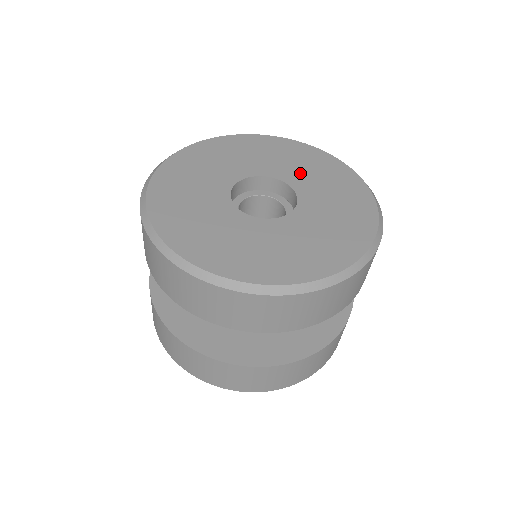
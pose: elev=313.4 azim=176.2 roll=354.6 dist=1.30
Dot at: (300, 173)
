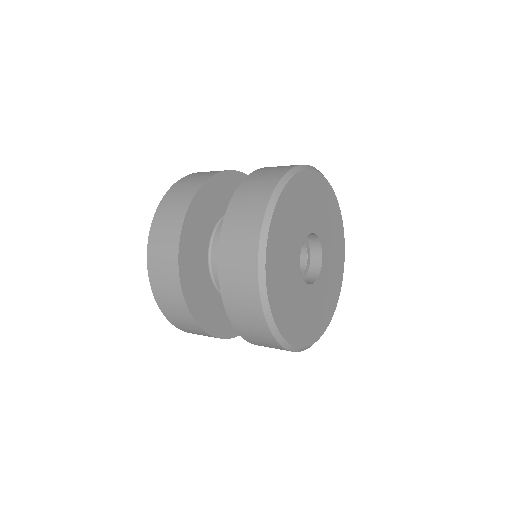
Dot at: (325, 226)
